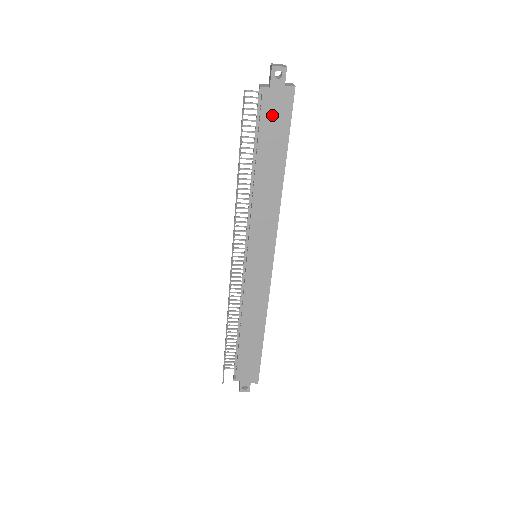
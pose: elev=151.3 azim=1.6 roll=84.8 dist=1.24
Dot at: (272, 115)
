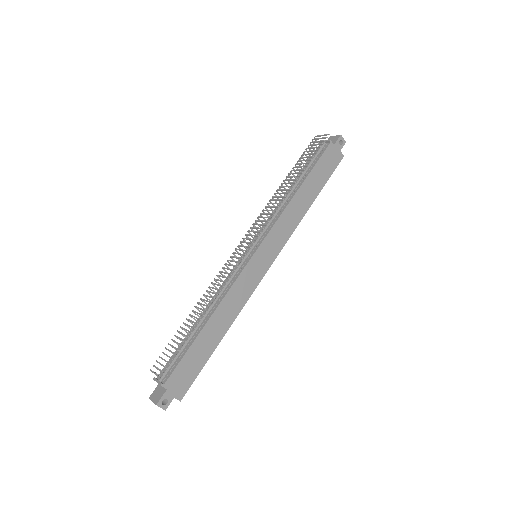
Dot at: (327, 161)
